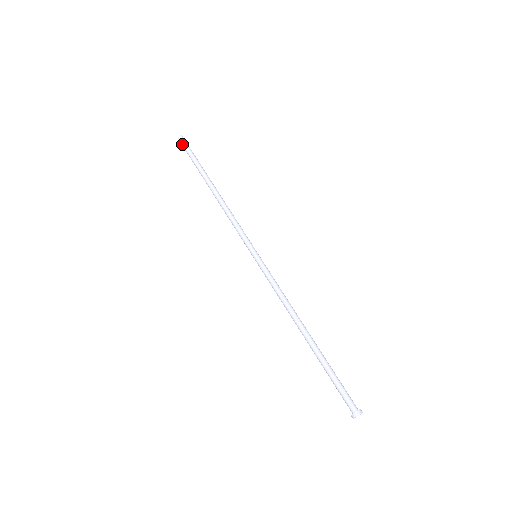
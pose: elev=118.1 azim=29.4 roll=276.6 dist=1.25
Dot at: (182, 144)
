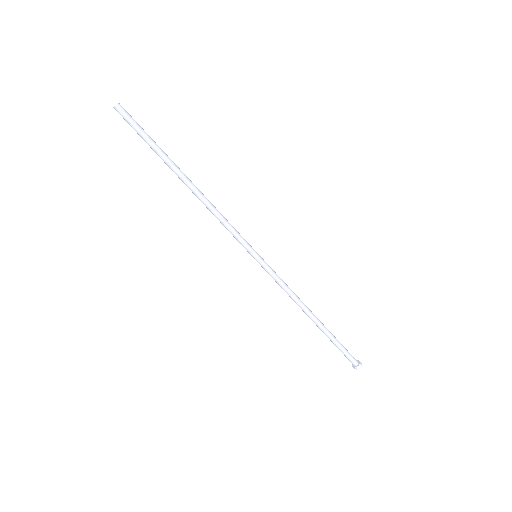
Dot at: (124, 119)
